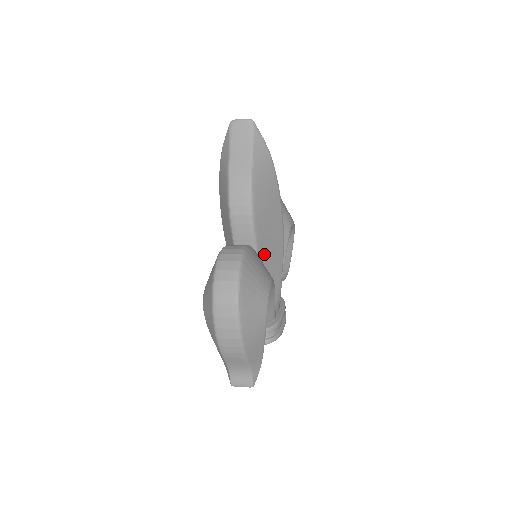
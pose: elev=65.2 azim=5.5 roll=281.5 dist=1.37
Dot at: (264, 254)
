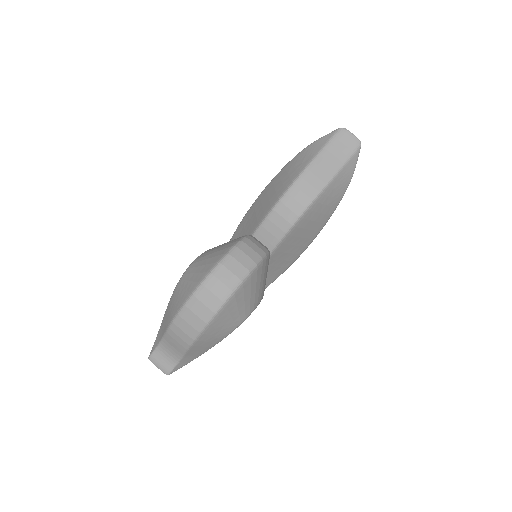
Dot at: (269, 264)
